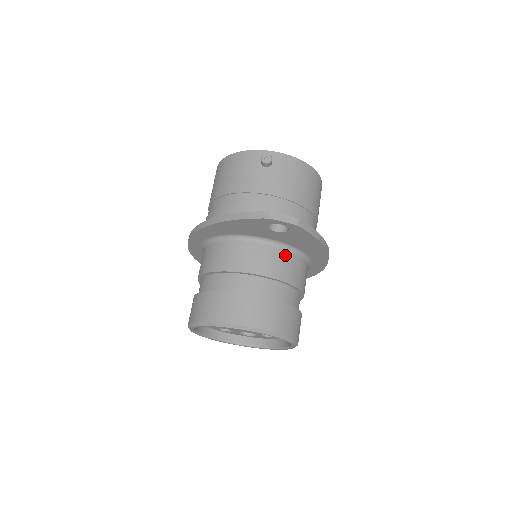
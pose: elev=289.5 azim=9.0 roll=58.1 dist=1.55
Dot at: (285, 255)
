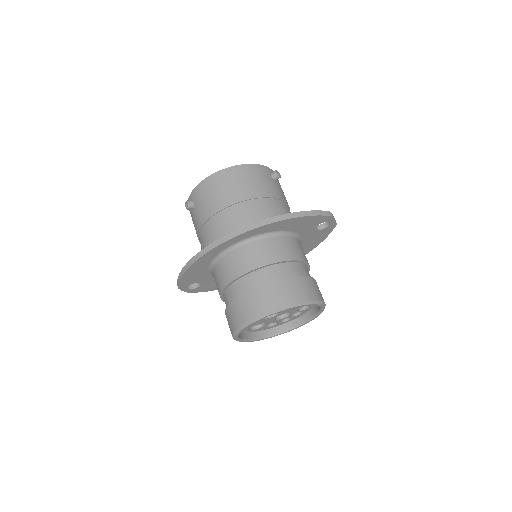
Dot at: occluded
